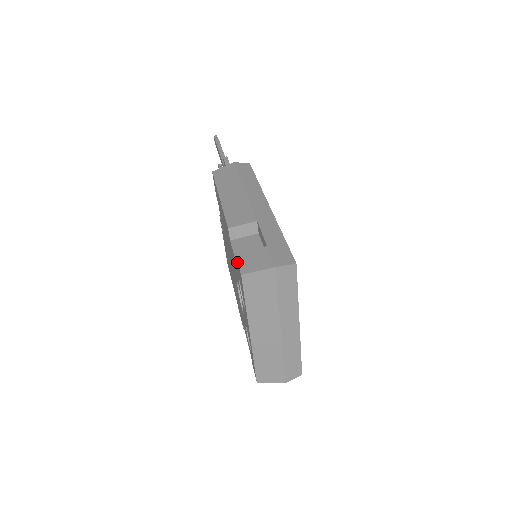
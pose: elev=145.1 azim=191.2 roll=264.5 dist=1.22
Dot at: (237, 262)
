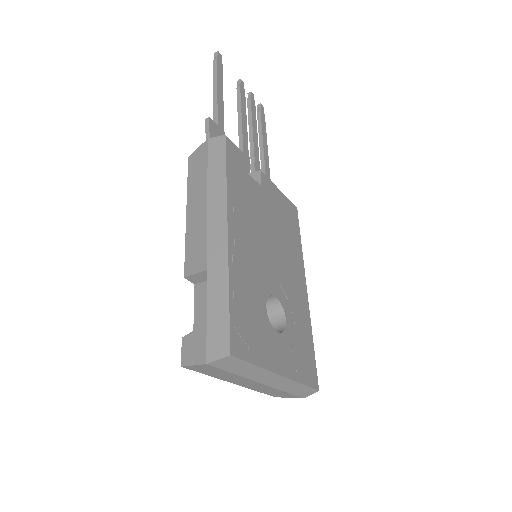
Dot at: (182, 341)
